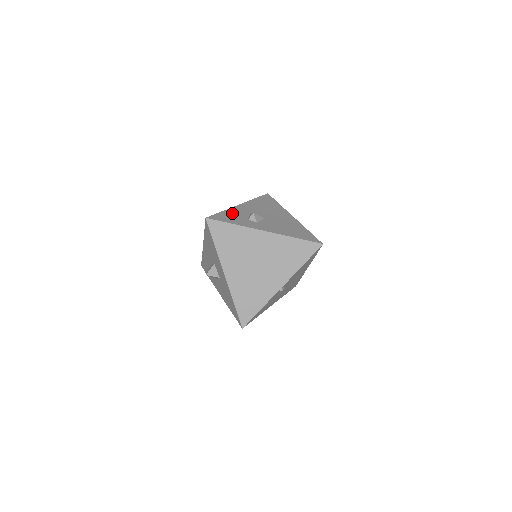
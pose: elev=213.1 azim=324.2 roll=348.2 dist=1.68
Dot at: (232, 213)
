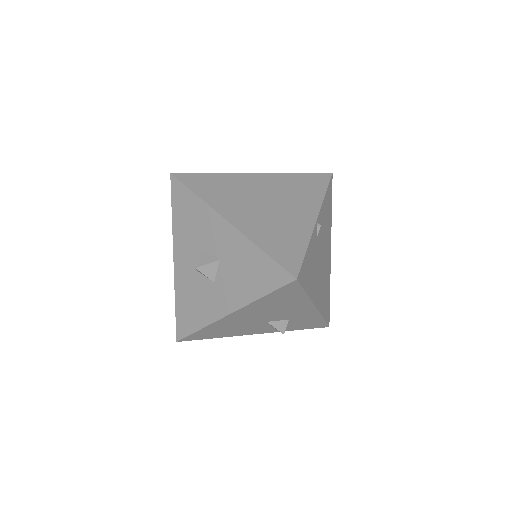
Dot at: occluded
